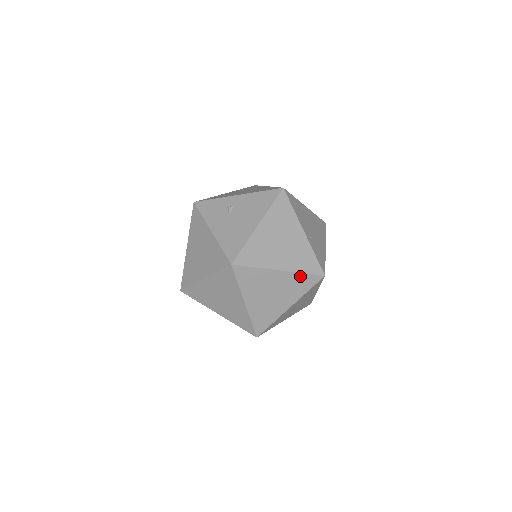
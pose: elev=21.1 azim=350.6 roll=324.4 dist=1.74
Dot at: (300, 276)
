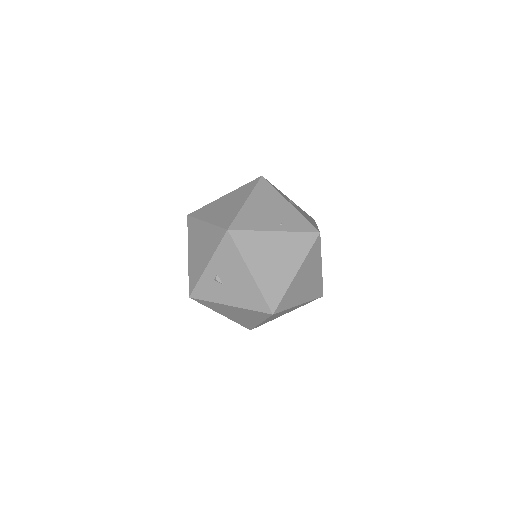
Dot at: (309, 255)
